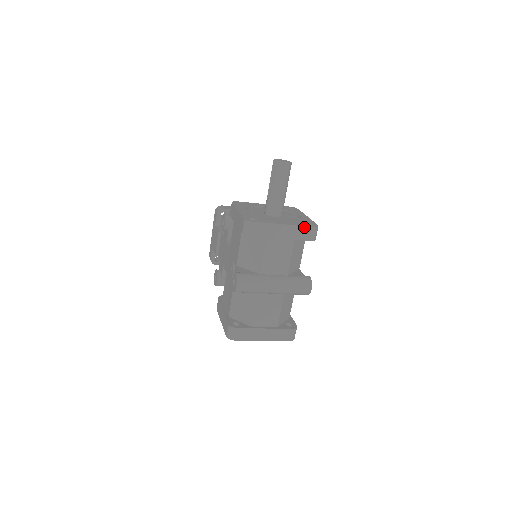
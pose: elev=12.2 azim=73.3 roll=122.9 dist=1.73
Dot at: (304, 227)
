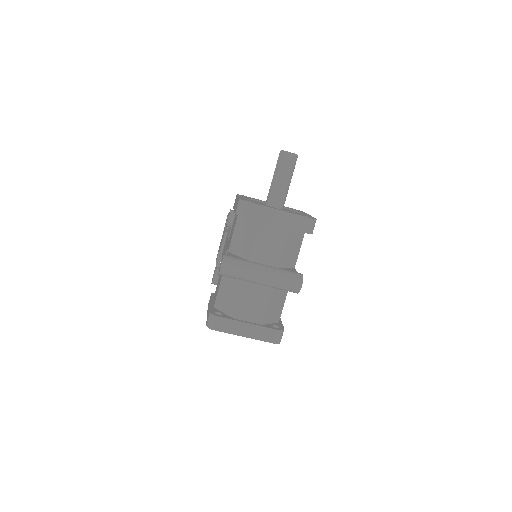
Dot at: (300, 216)
